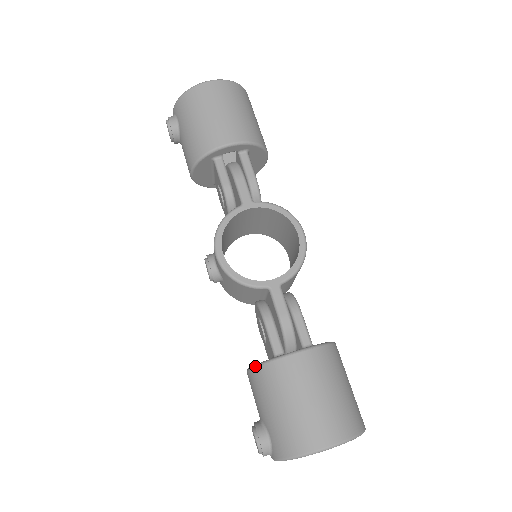
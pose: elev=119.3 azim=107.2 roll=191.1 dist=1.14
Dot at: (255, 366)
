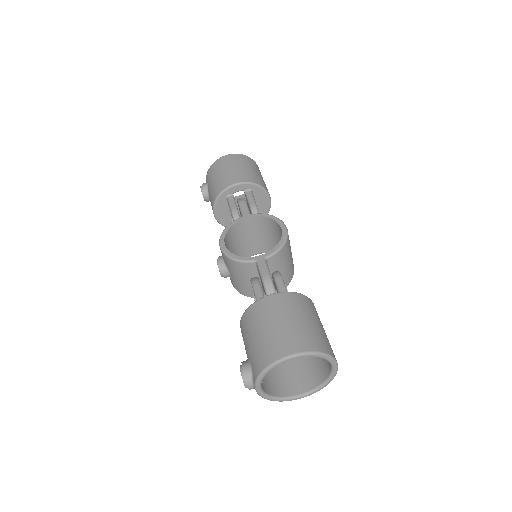
Dot at: occluded
